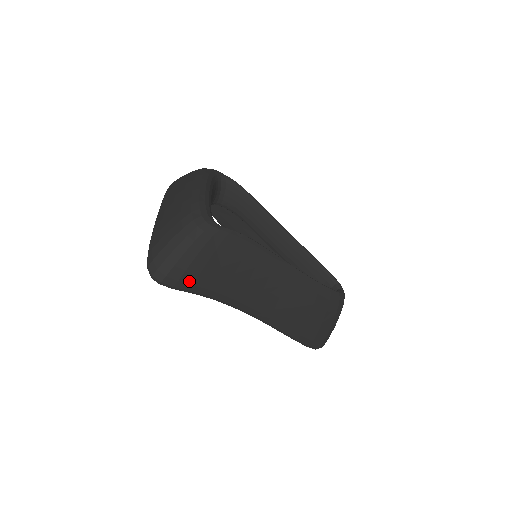
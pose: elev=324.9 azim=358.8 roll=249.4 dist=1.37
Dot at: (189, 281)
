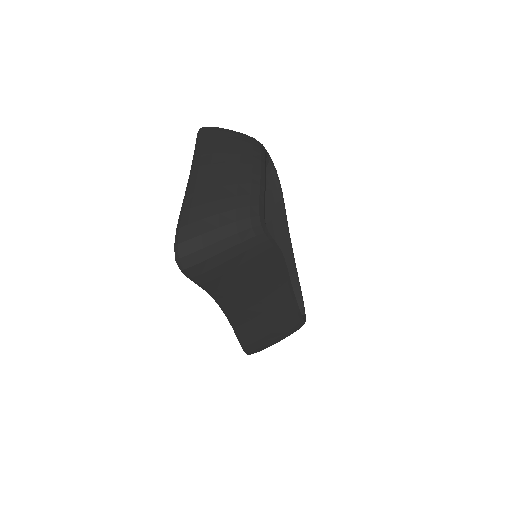
Dot at: (209, 277)
